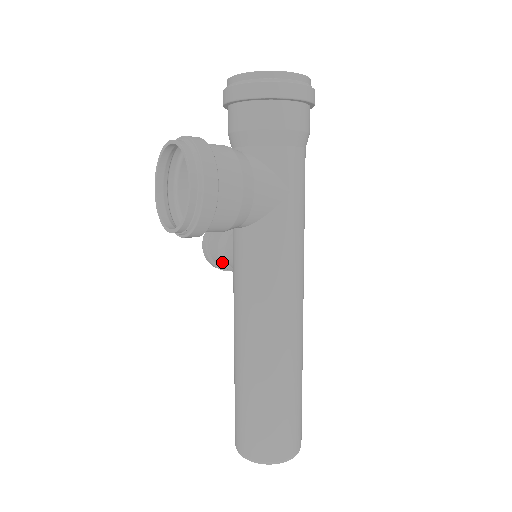
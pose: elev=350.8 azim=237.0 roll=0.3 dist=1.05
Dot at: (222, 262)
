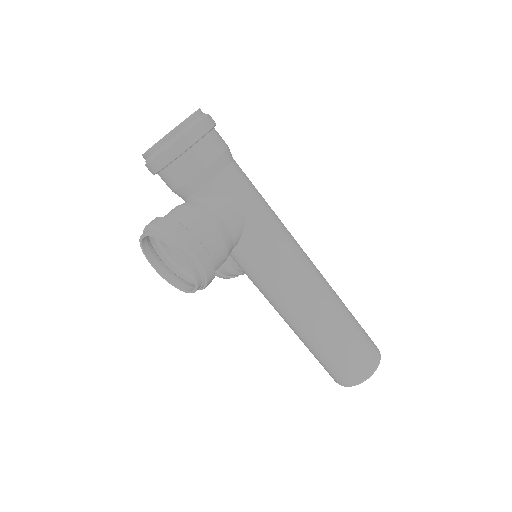
Dot at: (234, 274)
